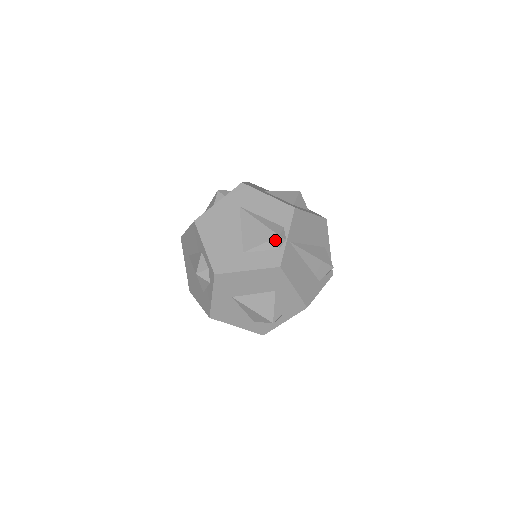
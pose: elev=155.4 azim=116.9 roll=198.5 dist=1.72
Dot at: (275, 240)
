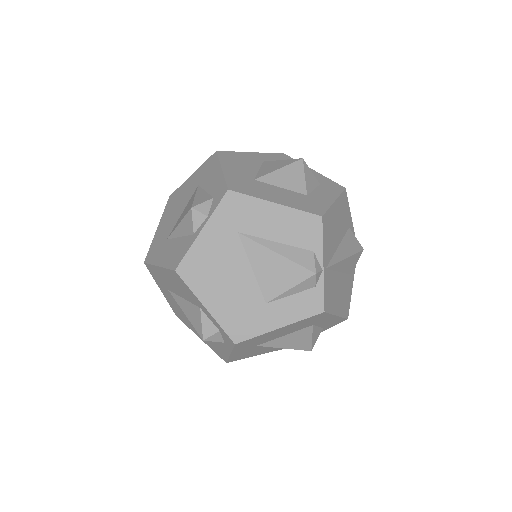
Dot at: (310, 279)
